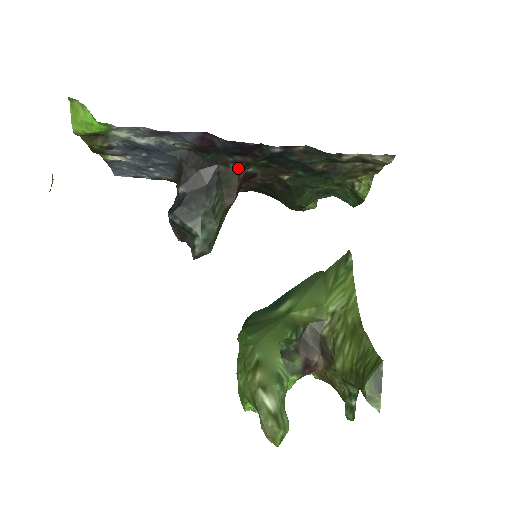
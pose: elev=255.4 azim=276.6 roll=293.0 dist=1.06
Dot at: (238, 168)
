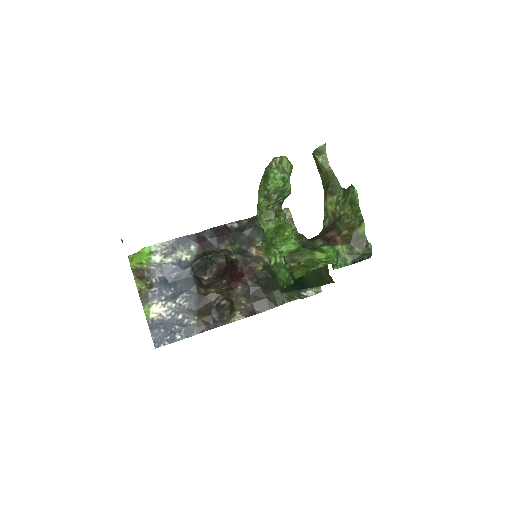
Dot at: (225, 254)
